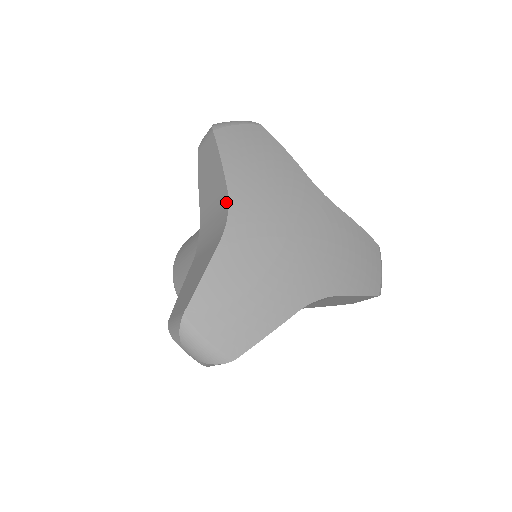
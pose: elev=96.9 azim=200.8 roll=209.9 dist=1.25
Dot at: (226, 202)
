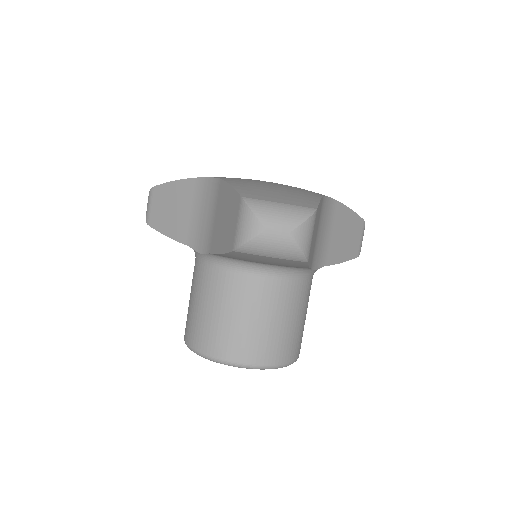
Dot at: (202, 182)
